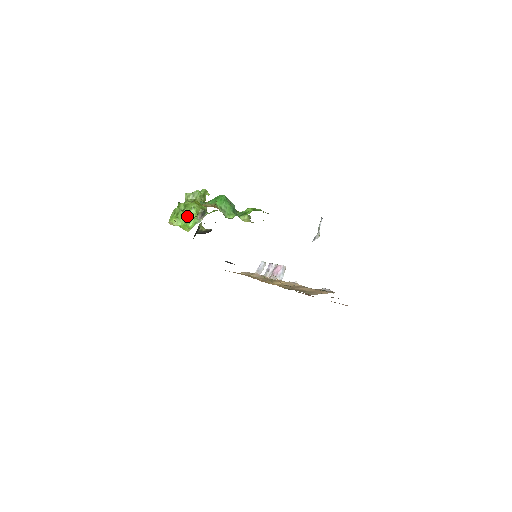
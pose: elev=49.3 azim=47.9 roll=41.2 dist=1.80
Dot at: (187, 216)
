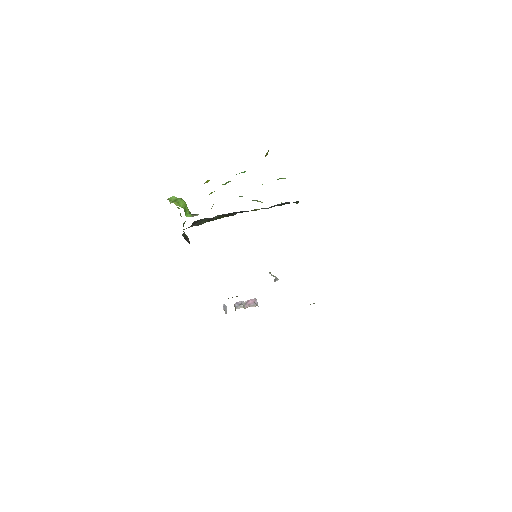
Dot at: (186, 204)
